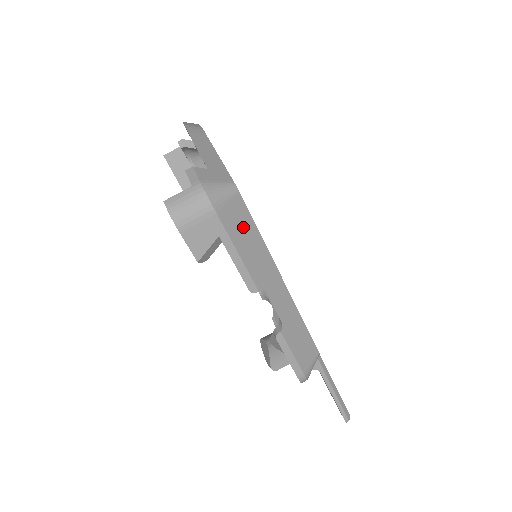
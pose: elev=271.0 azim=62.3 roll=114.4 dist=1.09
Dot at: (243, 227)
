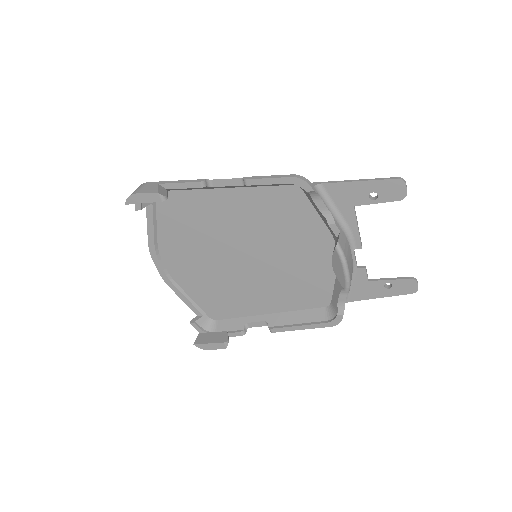
Dot at: occluded
